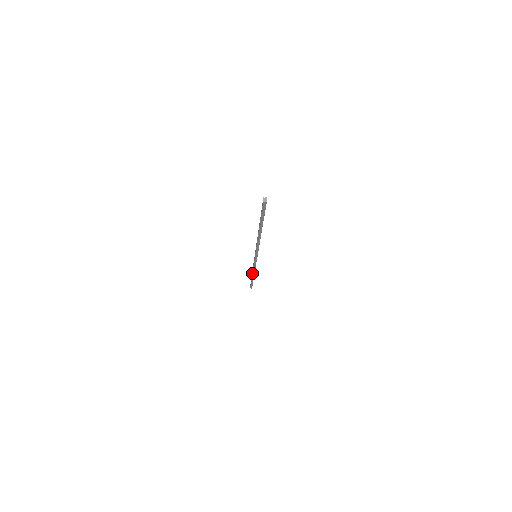
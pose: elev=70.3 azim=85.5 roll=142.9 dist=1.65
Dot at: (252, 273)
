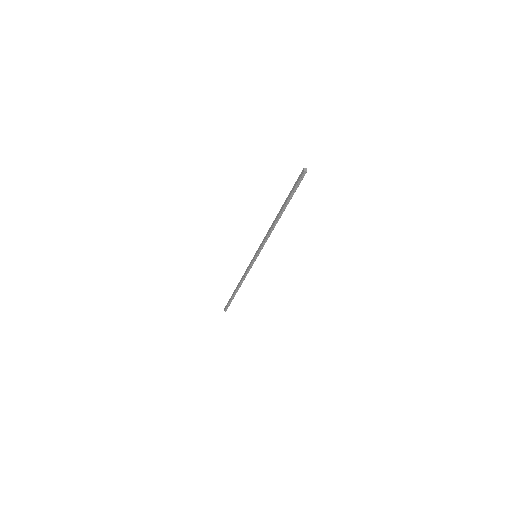
Dot at: (239, 284)
